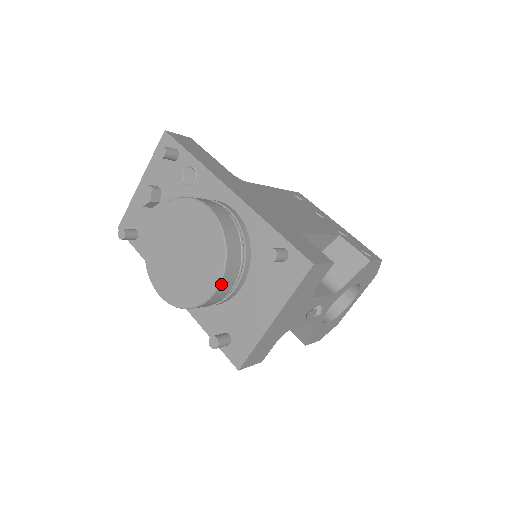
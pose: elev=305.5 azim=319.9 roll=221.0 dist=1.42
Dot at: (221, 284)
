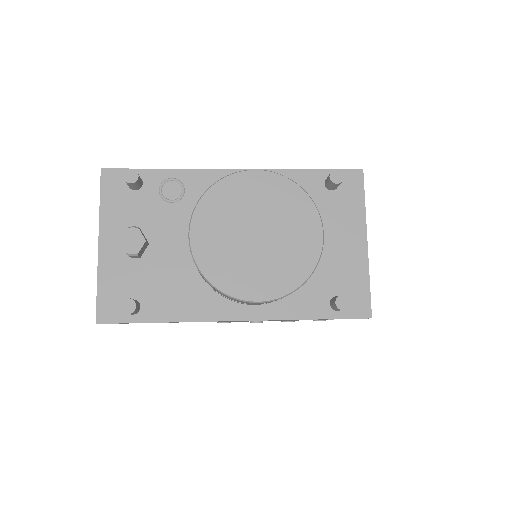
Dot at: (322, 227)
